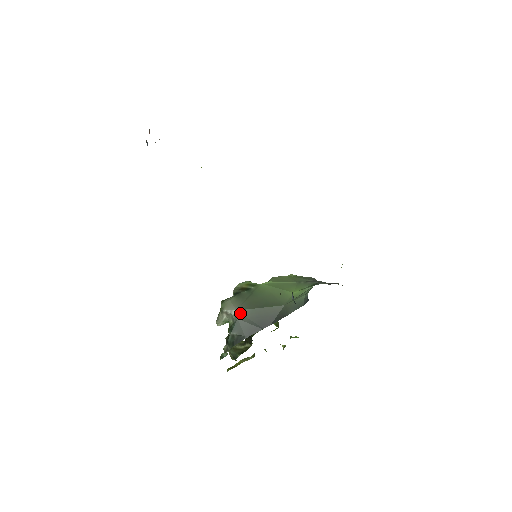
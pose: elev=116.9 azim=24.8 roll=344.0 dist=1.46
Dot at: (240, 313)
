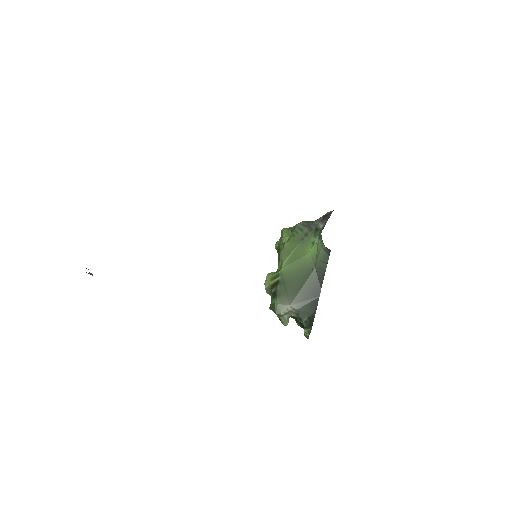
Dot at: (294, 304)
